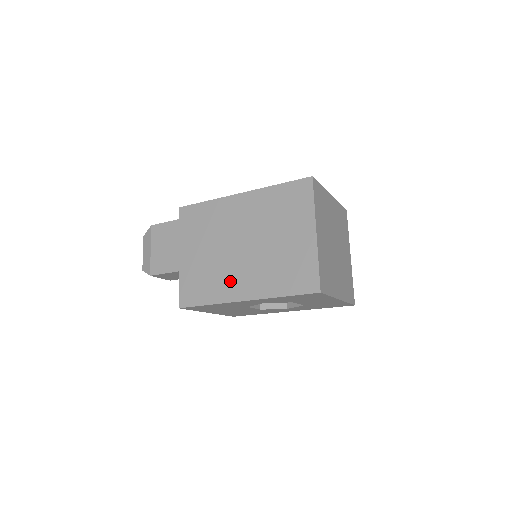
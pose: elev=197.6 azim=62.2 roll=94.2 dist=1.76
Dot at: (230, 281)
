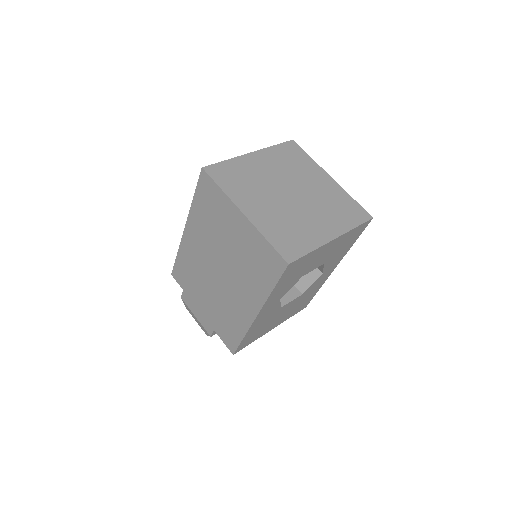
Dot at: (237, 307)
